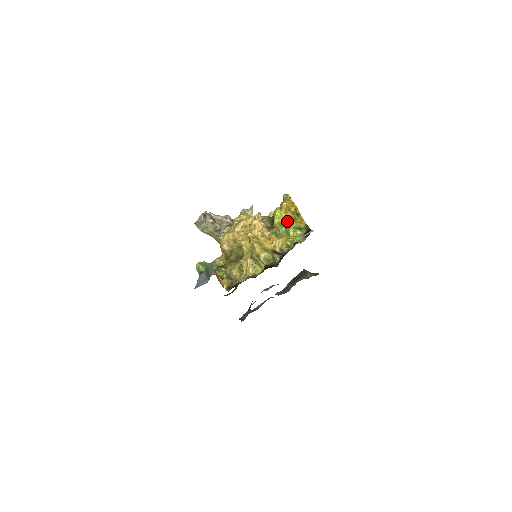
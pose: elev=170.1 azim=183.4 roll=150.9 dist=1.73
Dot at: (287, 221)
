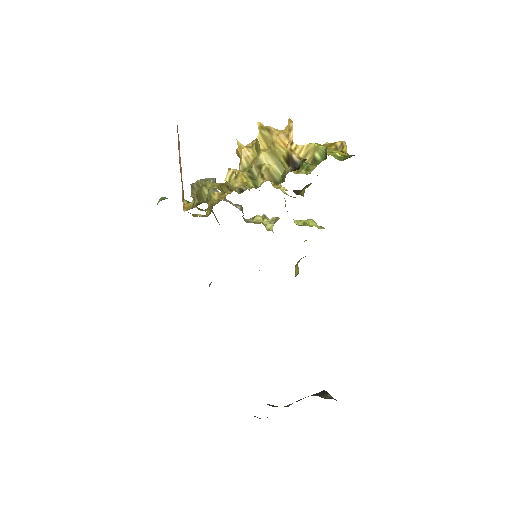
Dot at: occluded
